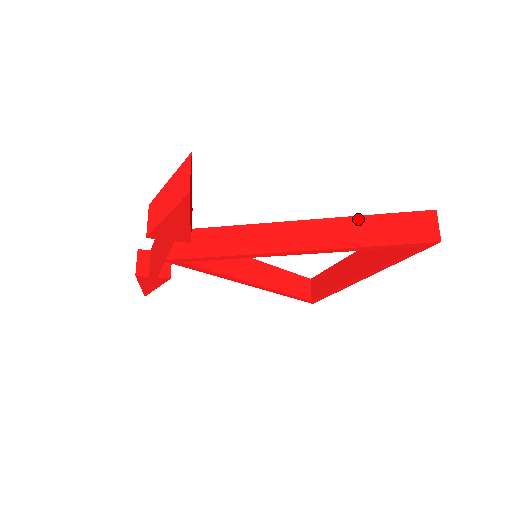
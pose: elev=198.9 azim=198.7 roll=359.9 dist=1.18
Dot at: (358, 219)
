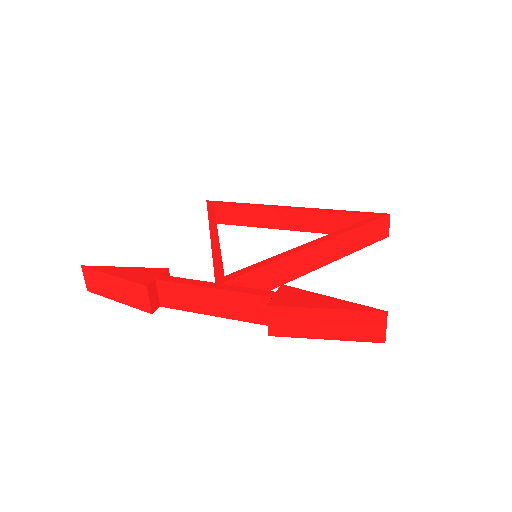
Dot at: (354, 232)
